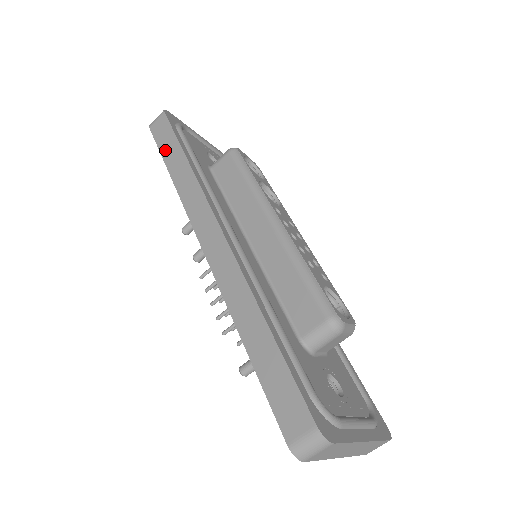
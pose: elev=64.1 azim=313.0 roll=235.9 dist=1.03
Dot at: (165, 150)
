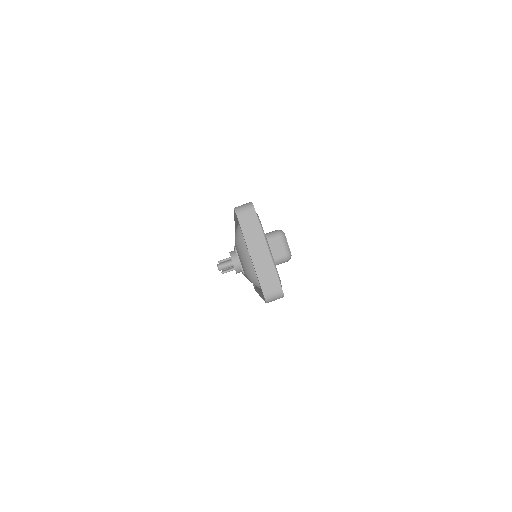
Dot at: occluded
